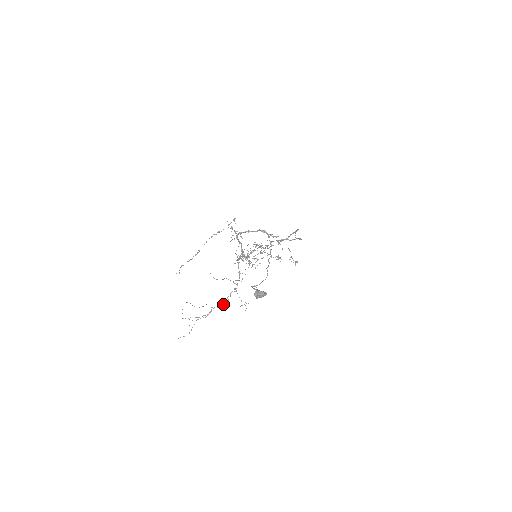
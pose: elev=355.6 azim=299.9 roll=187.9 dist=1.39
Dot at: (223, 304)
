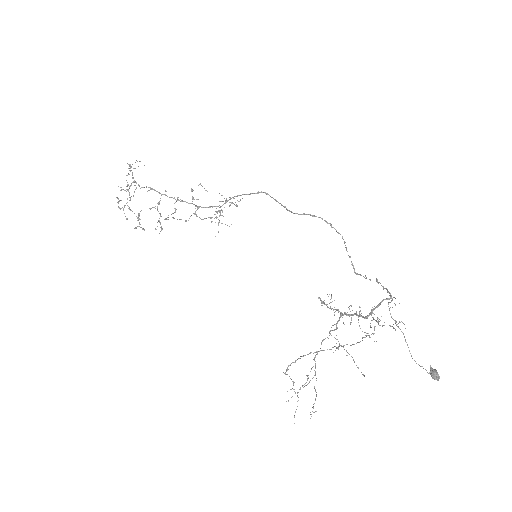
Dot at: (315, 361)
